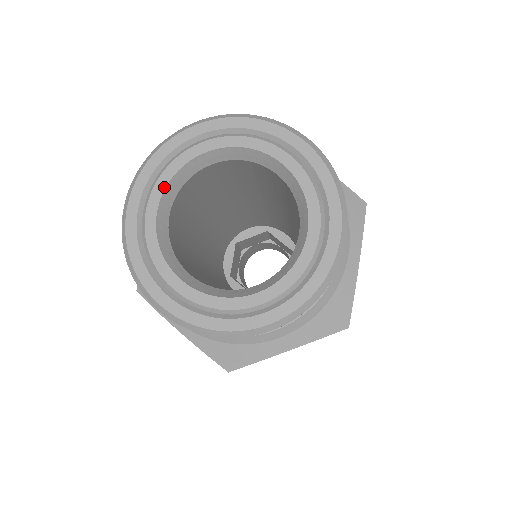
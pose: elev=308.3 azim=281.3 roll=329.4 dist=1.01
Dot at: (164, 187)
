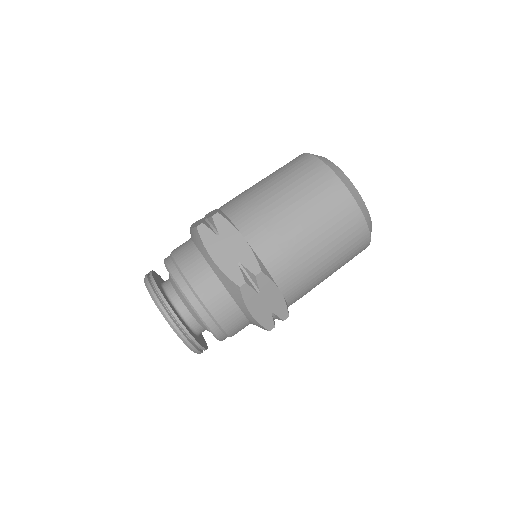
Dot at: occluded
